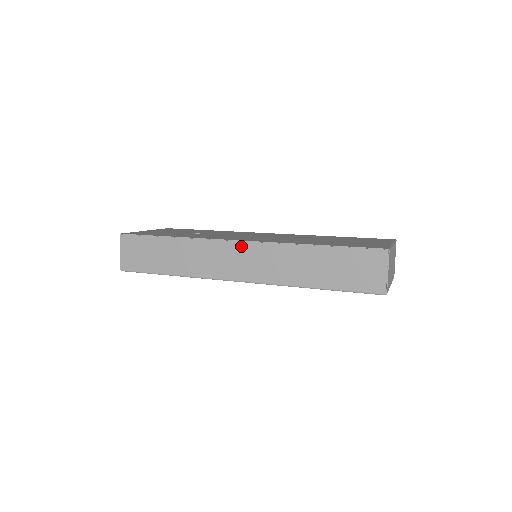
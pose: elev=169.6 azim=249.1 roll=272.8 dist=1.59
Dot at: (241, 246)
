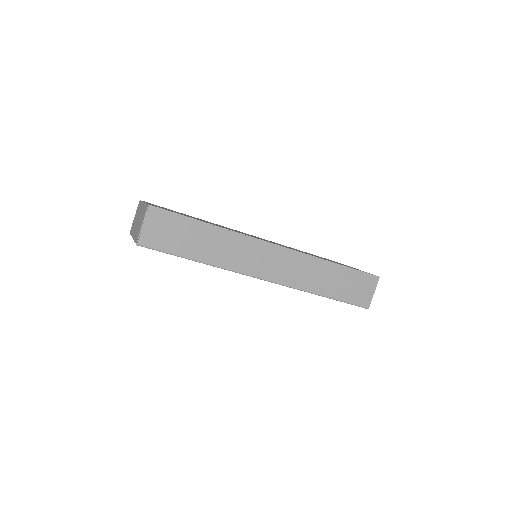
Dot at: (277, 250)
